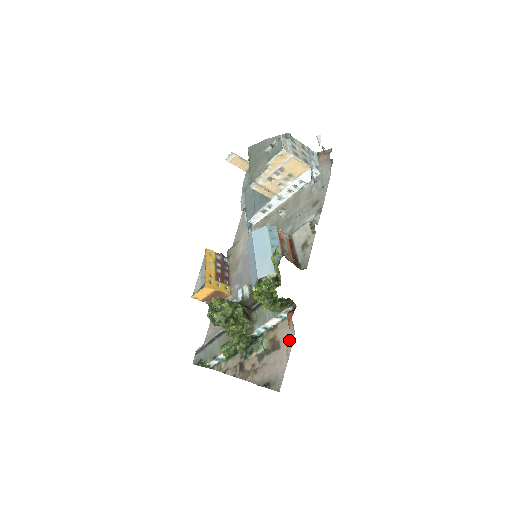
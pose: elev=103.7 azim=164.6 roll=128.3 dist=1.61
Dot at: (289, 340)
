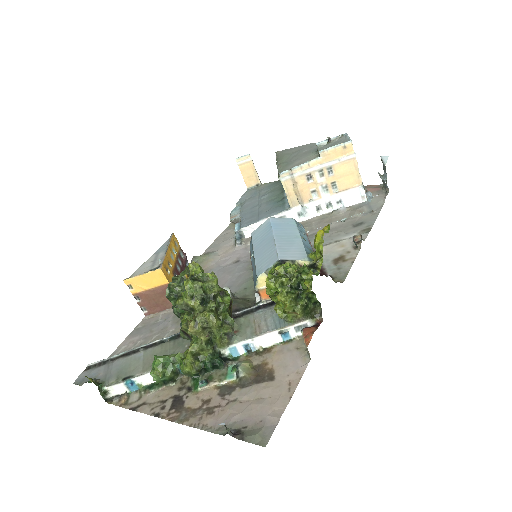
Dot at: (296, 369)
